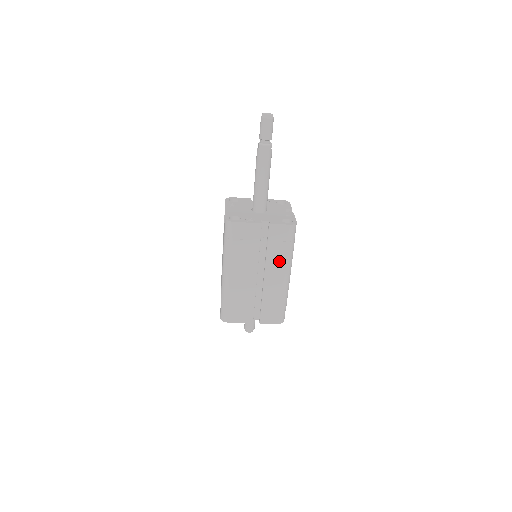
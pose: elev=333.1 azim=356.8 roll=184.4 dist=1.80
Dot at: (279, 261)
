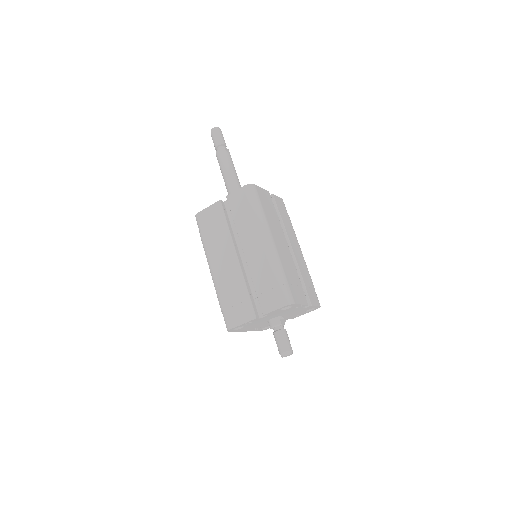
Dot at: (250, 228)
